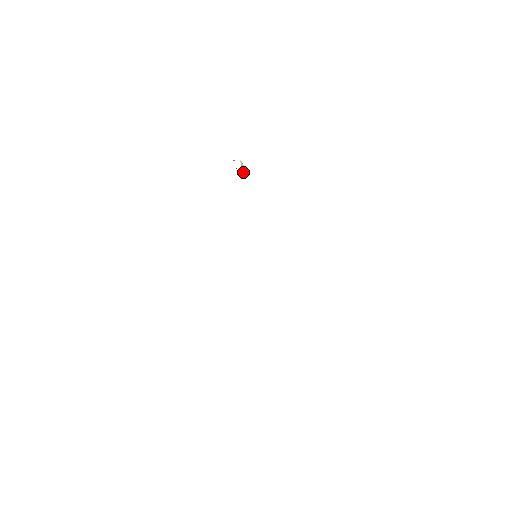
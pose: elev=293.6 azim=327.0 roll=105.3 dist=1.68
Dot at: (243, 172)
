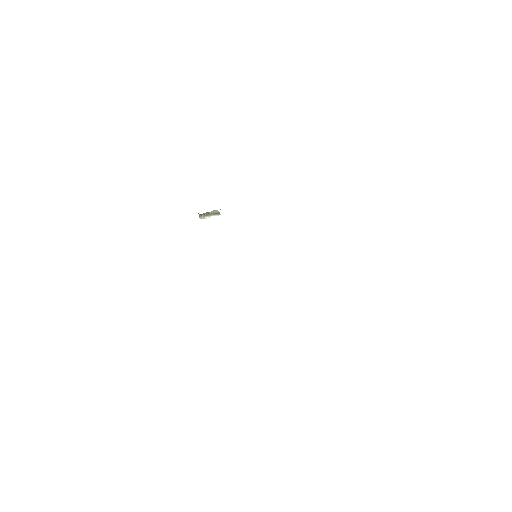
Dot at: (214, 211)
